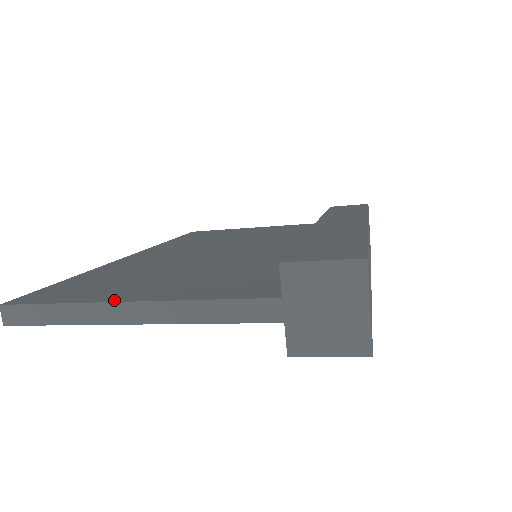
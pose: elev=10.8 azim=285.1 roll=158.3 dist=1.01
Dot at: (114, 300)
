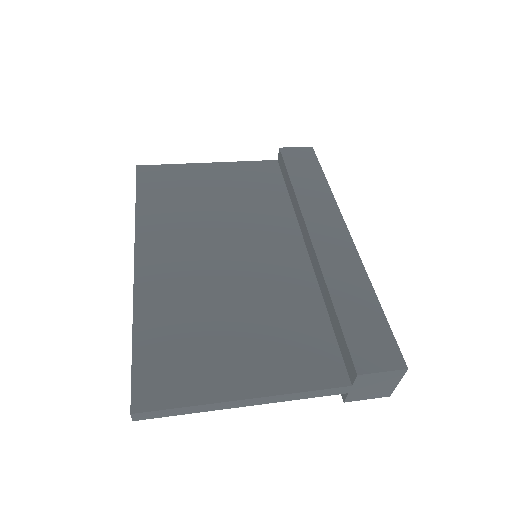
Dot at: (232, 397)
